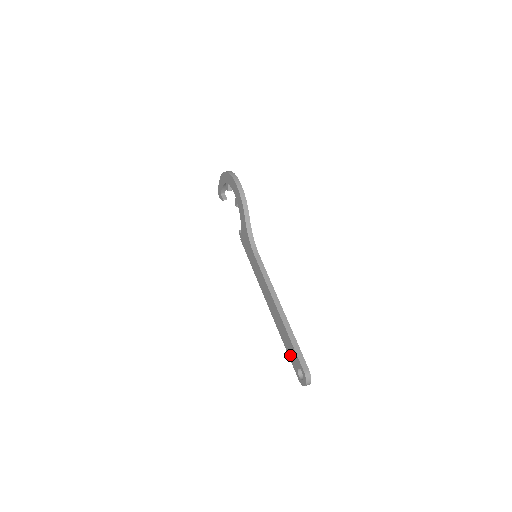
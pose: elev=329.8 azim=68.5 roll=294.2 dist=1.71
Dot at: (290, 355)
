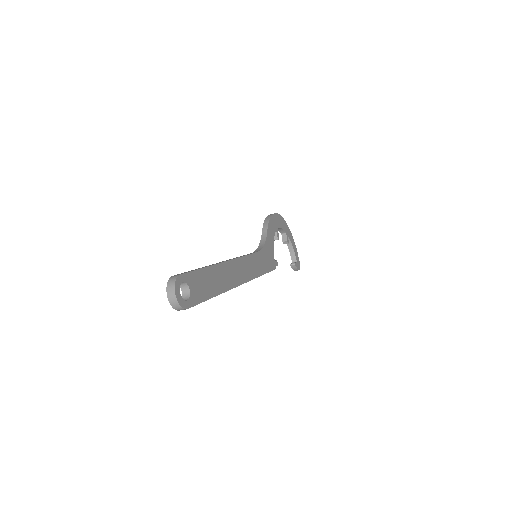
Dot at: occluded
